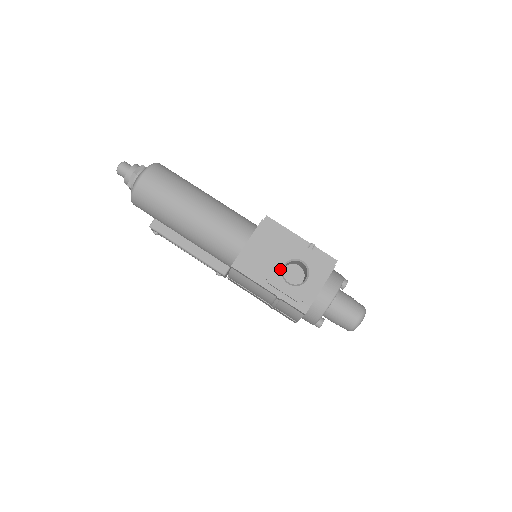
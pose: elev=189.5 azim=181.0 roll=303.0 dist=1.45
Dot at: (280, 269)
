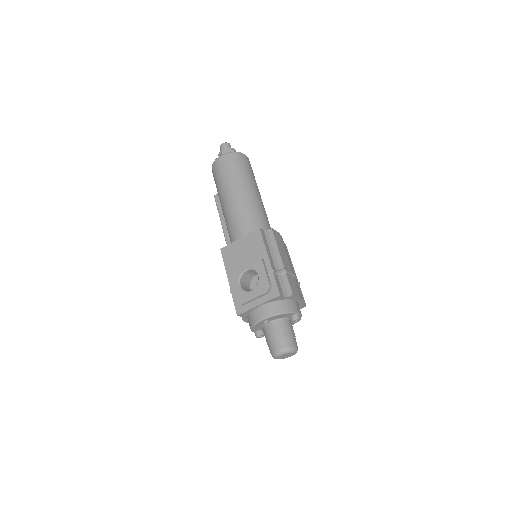
Dot at: (241, 271)
